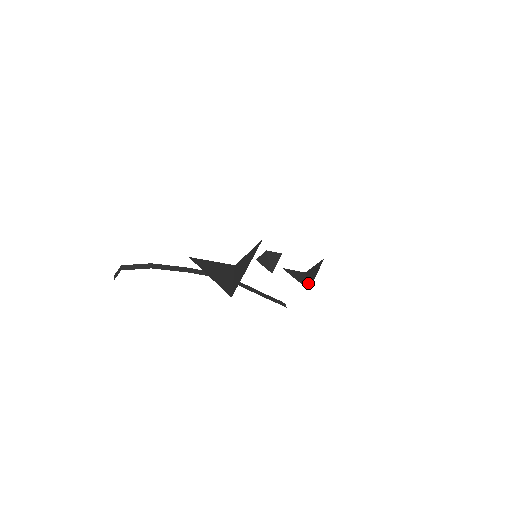
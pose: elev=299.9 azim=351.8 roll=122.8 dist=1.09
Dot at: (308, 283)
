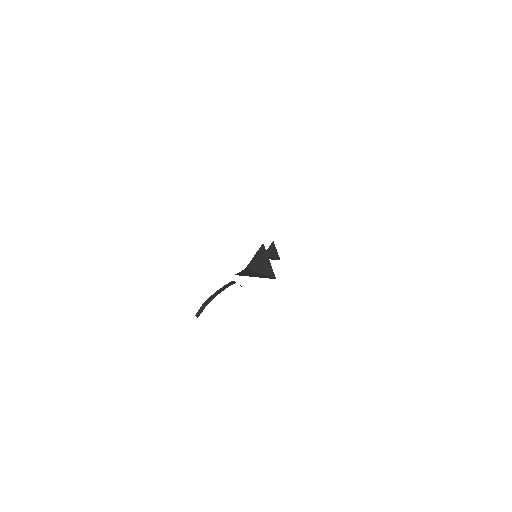
Dot at: (275, 258)
